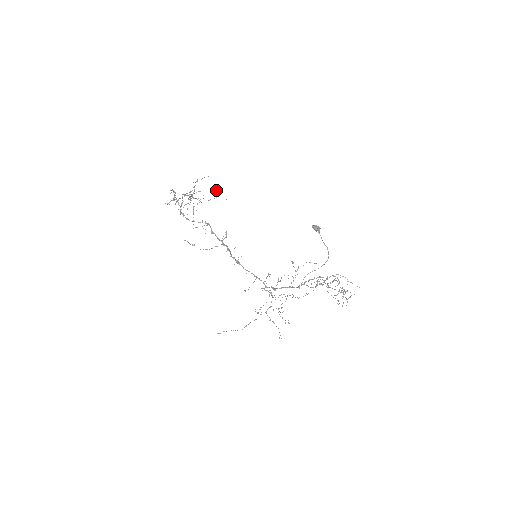
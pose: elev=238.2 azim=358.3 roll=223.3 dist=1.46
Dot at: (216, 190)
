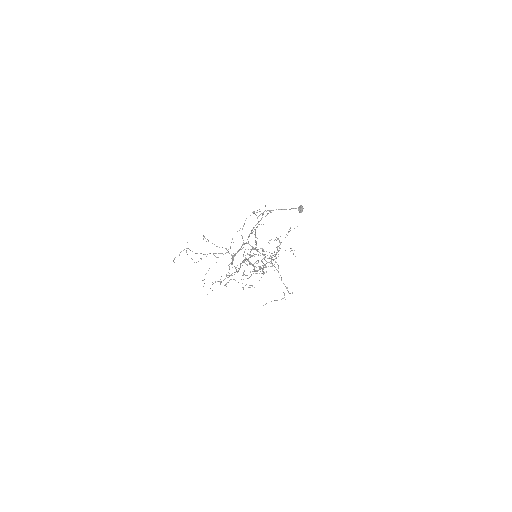
Dot at: occluded
